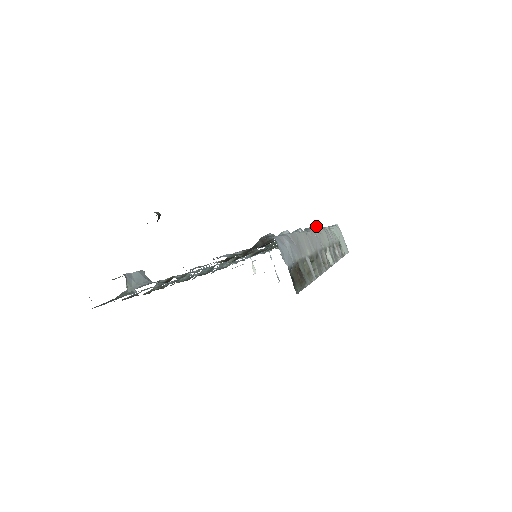
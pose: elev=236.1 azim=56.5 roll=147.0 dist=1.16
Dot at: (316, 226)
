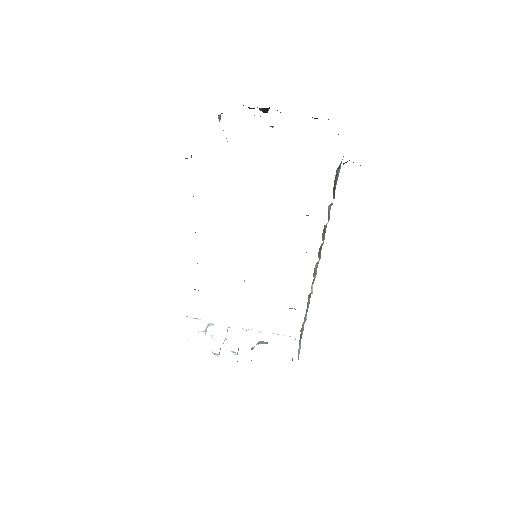
Dot at: occluded
